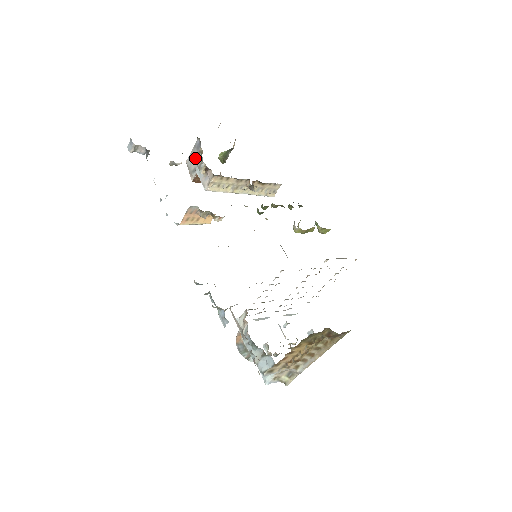
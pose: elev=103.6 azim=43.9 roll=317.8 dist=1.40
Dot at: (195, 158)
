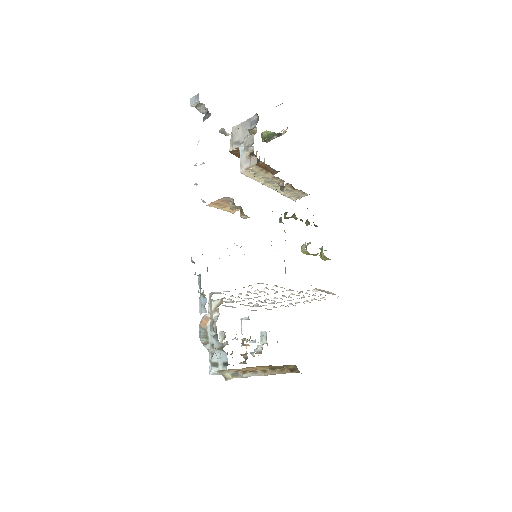
Dot at: (244, 132)
